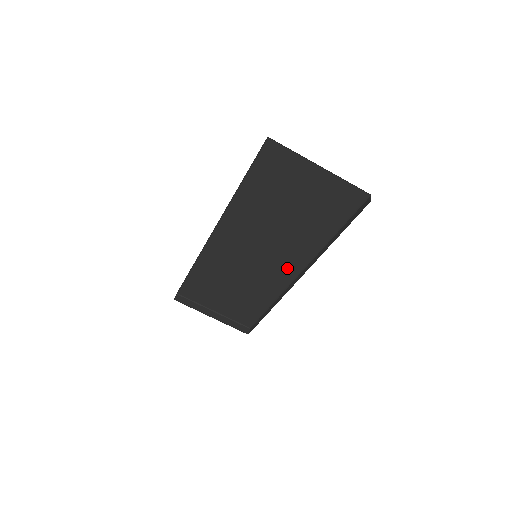
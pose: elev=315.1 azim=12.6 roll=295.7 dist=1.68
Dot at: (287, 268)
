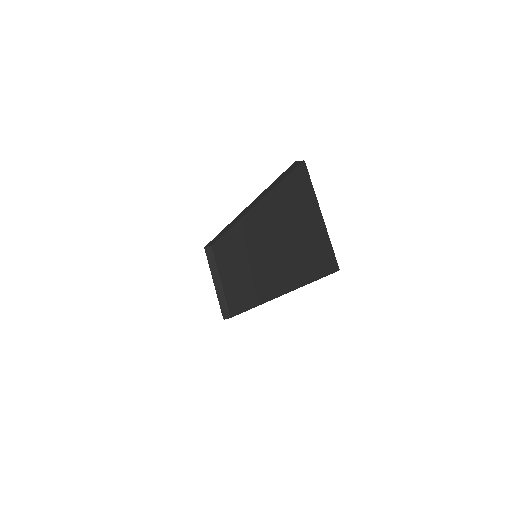
Dot at: (269, 287)
